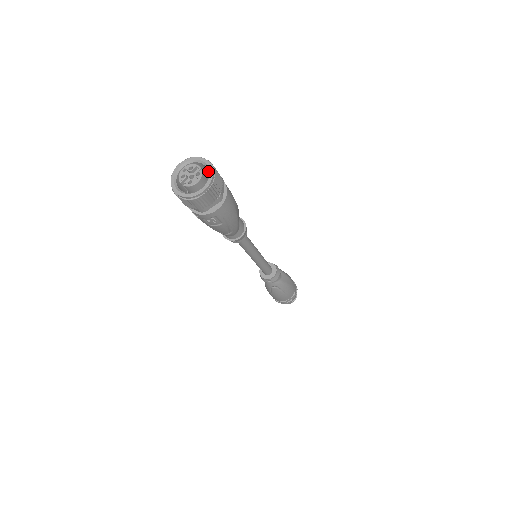
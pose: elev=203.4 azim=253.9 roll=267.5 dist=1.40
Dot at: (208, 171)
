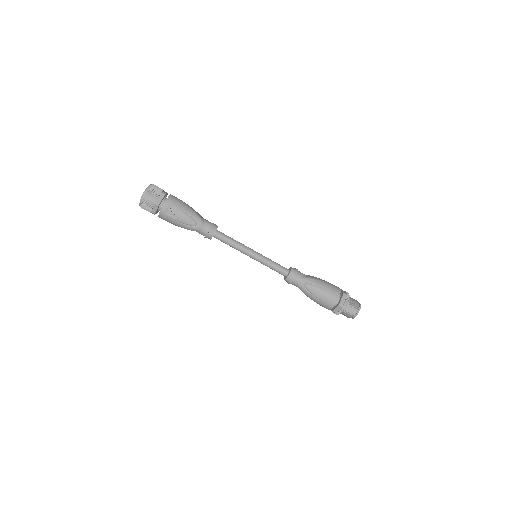
Dot at: occluded
